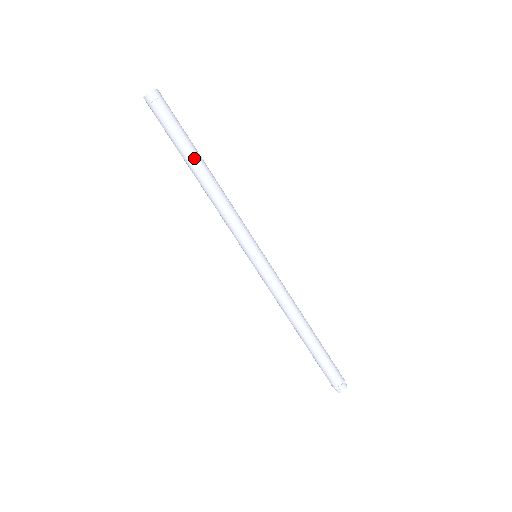
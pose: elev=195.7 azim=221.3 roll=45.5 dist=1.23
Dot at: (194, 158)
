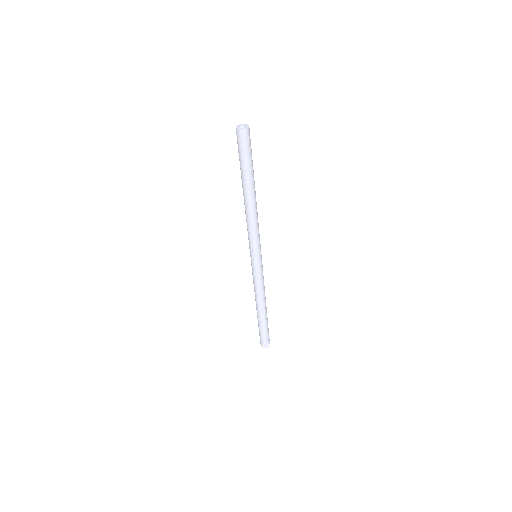
Dot at: (252, 184)
